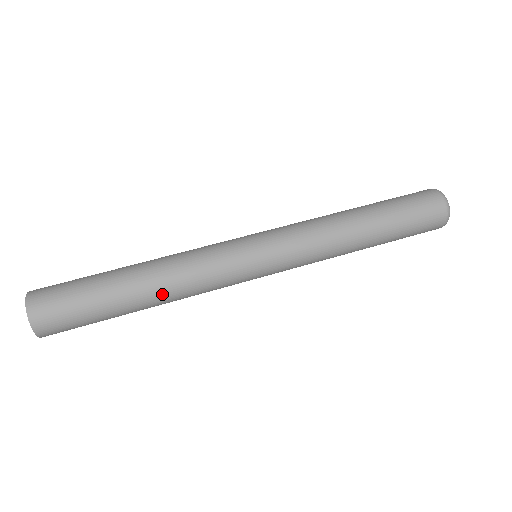
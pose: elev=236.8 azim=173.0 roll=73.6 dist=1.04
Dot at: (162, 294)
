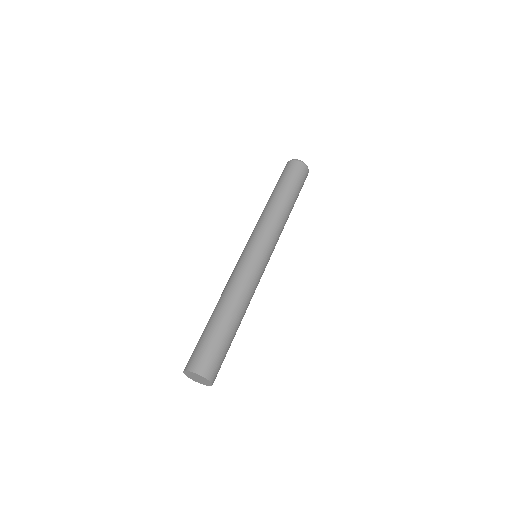
Dot at: (245, 310)
